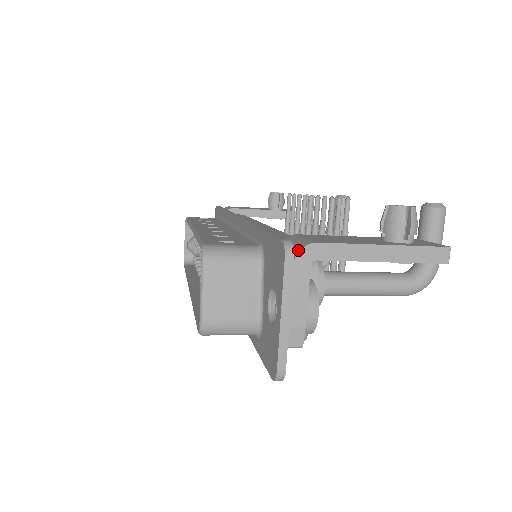
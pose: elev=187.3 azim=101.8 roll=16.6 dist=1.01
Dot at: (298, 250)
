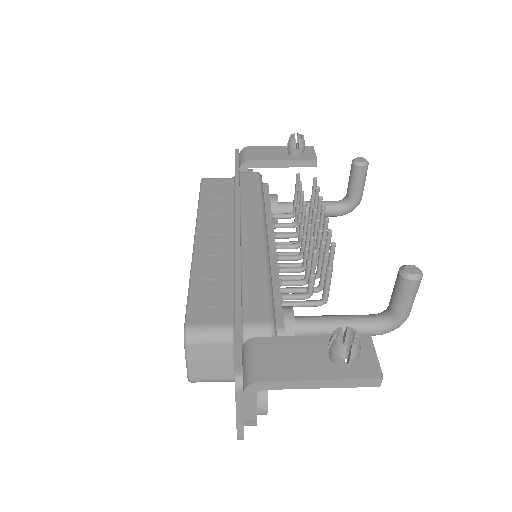
Dot at: (247, 383)
